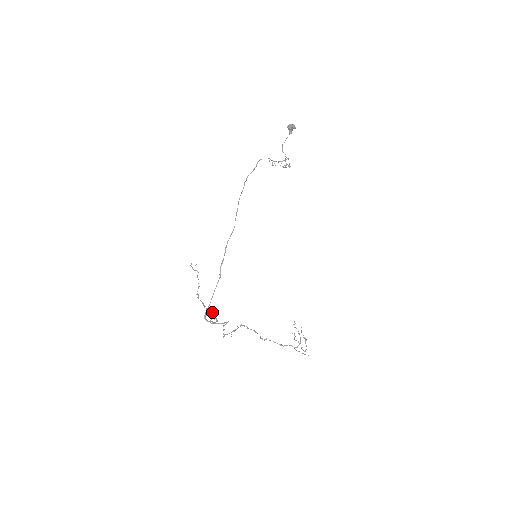
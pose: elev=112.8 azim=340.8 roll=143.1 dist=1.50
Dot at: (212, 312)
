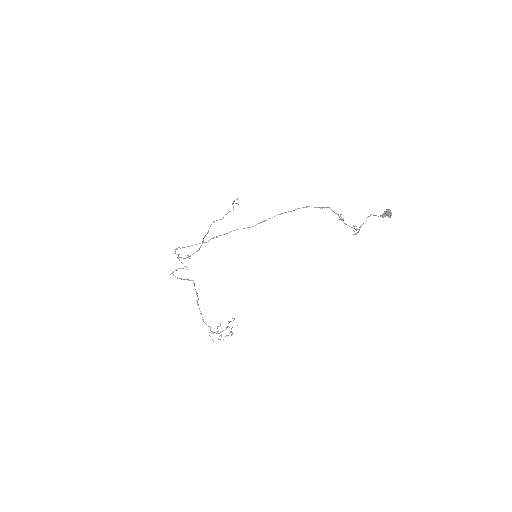
Dot at: occluded
